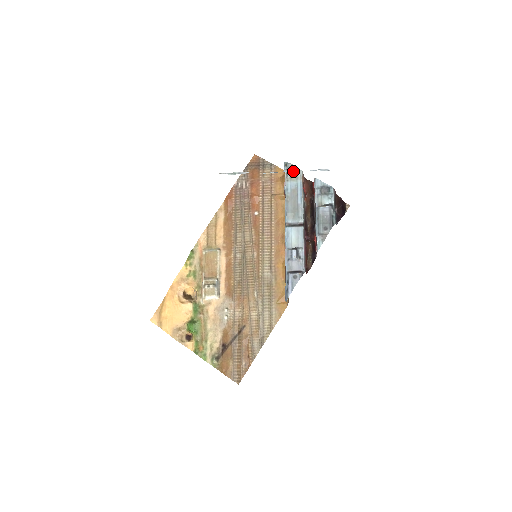
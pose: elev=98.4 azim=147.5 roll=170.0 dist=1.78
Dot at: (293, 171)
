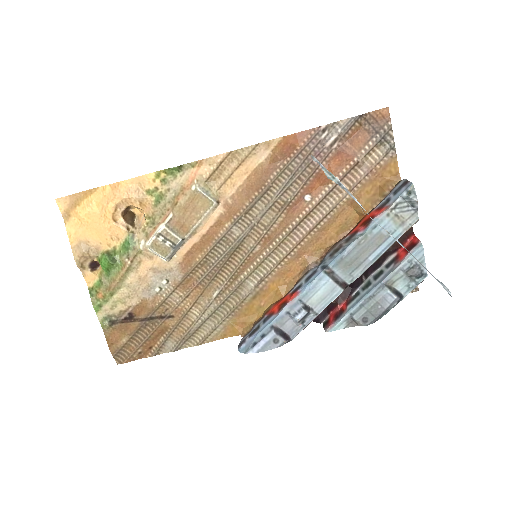
Dot at: occluded
